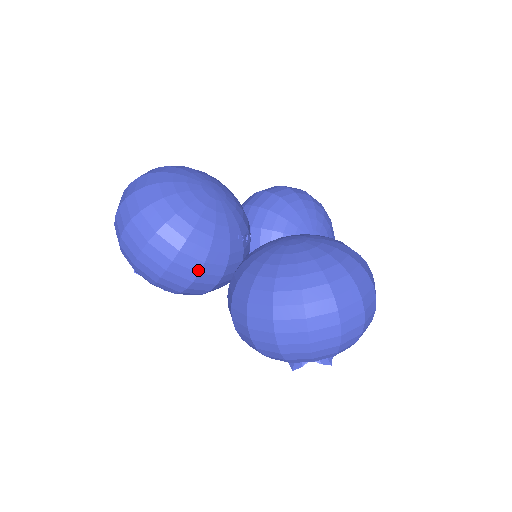
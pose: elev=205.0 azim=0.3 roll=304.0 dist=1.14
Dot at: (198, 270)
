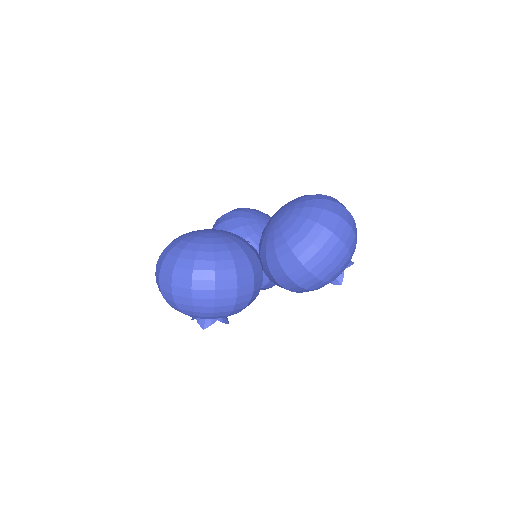
Dot at: (252, 273)
